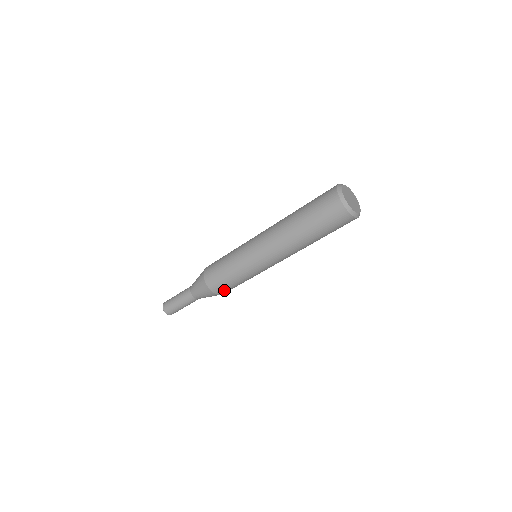
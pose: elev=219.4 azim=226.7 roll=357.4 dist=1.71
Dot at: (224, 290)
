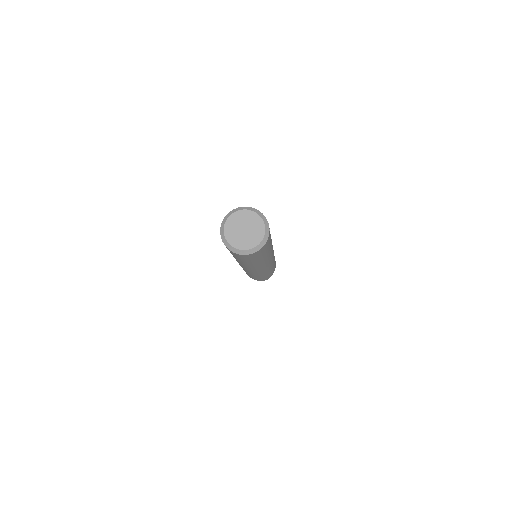
Dot at: (272, 272)
